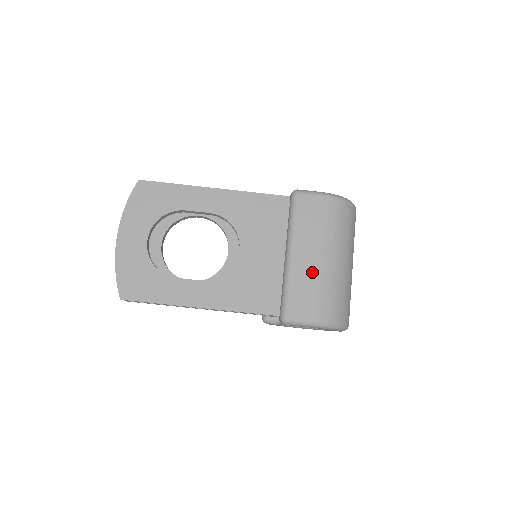
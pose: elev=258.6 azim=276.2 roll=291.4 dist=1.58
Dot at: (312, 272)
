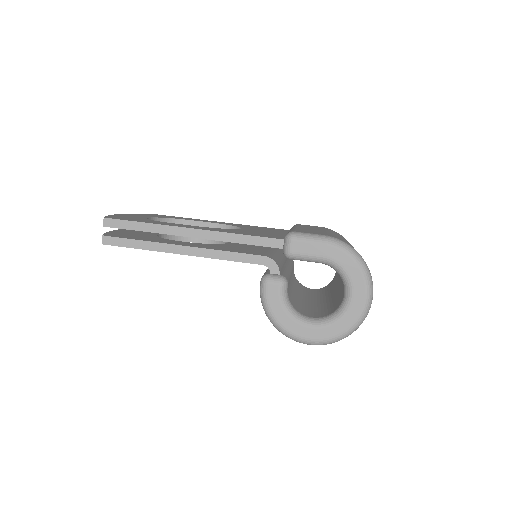
Dot at: occluded
